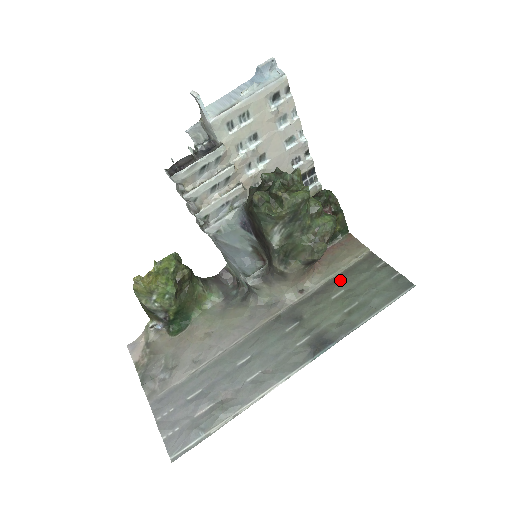
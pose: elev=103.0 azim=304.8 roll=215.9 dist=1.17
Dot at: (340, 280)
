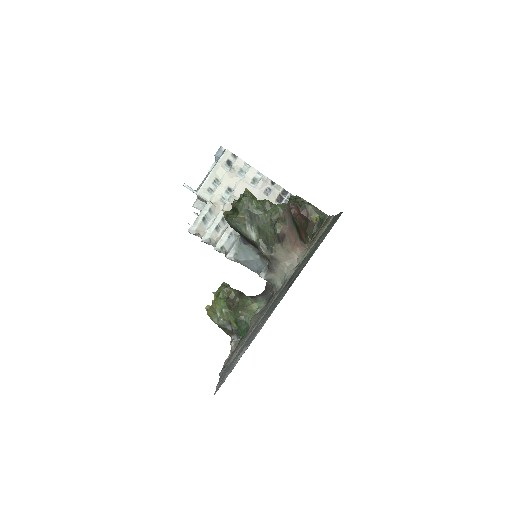
Dot at: (314, 244)
